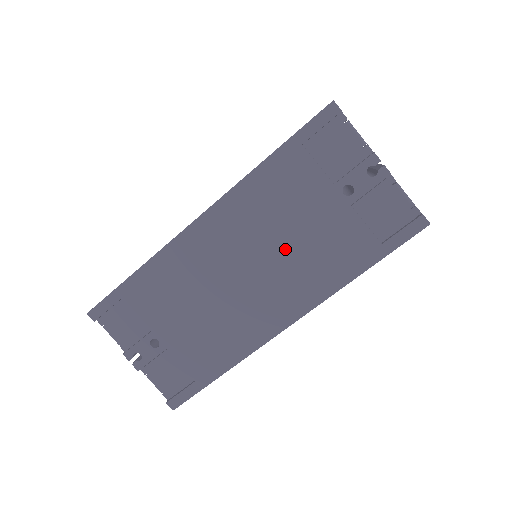
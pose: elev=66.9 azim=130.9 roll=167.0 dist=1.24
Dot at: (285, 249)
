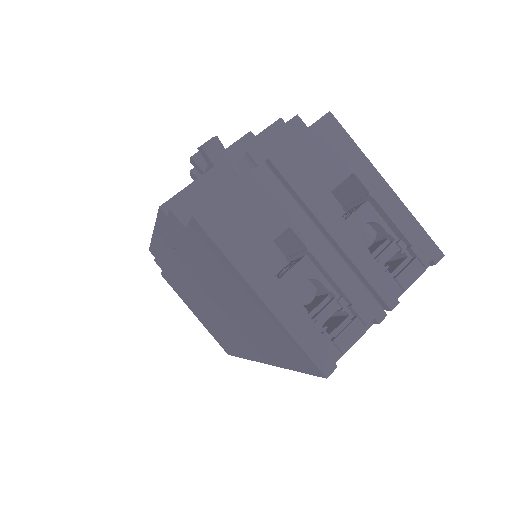
Dot at: occluded
